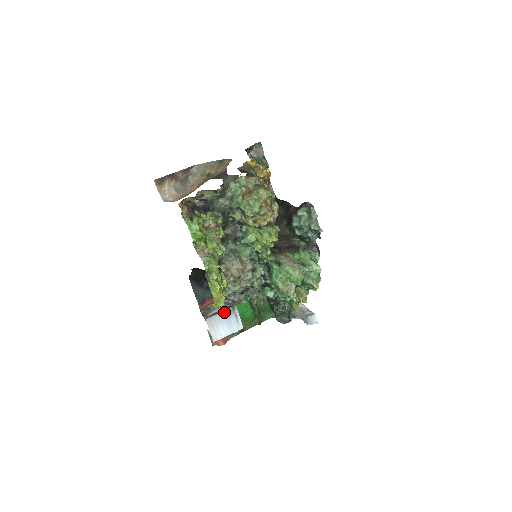
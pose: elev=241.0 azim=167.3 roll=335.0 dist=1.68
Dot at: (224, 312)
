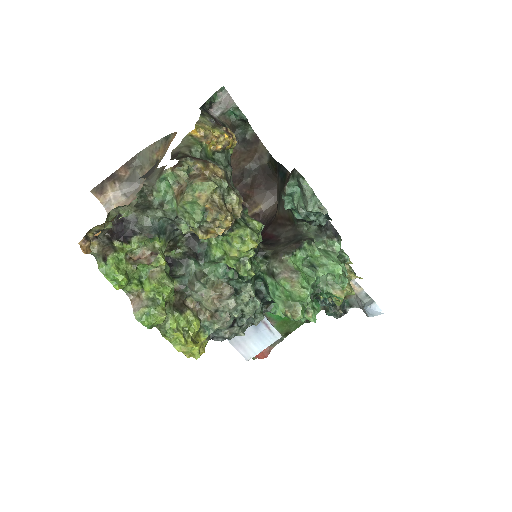
Dot at: occluded
